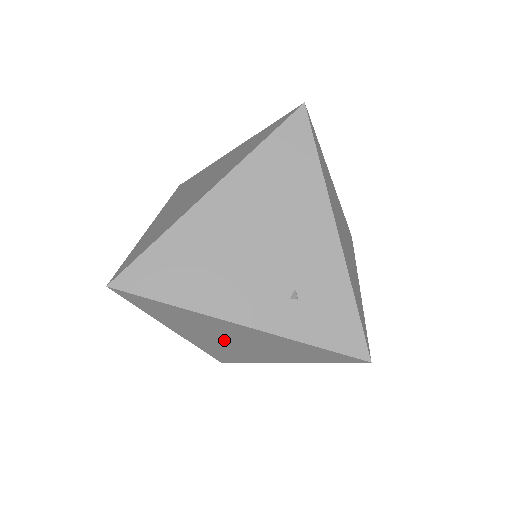
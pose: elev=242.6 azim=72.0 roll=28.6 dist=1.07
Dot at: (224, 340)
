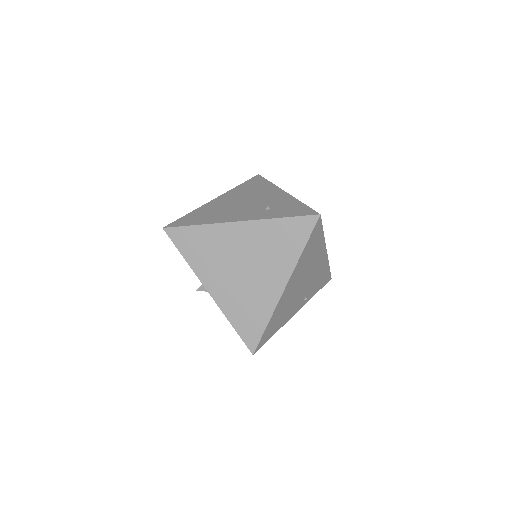
Dot at: (238, 272)
